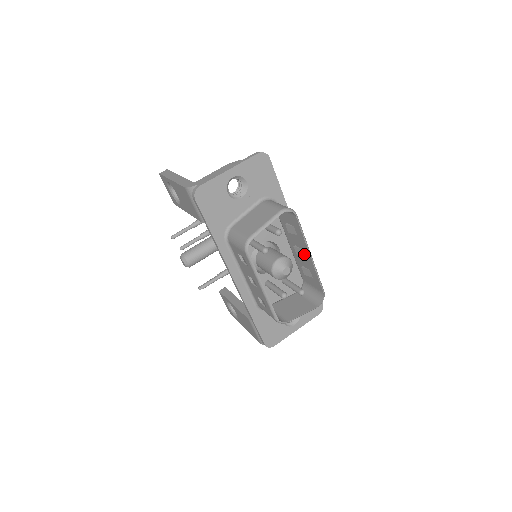
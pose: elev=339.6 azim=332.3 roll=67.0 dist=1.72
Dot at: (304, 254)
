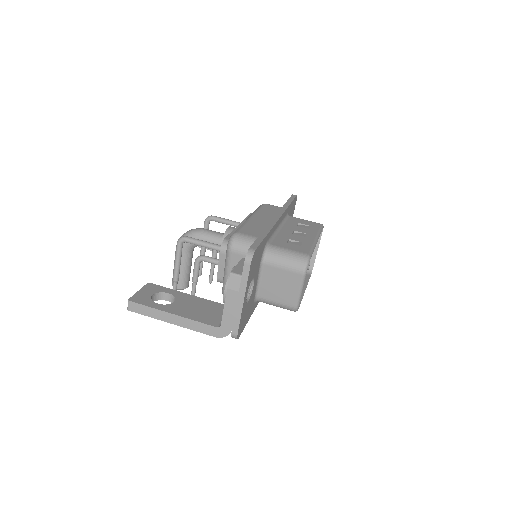
Dot at: occluded
